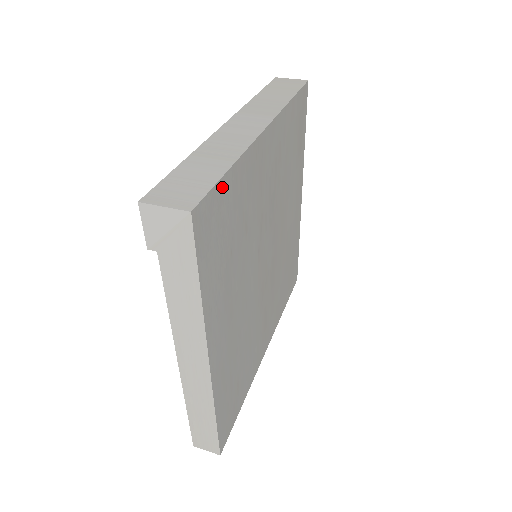
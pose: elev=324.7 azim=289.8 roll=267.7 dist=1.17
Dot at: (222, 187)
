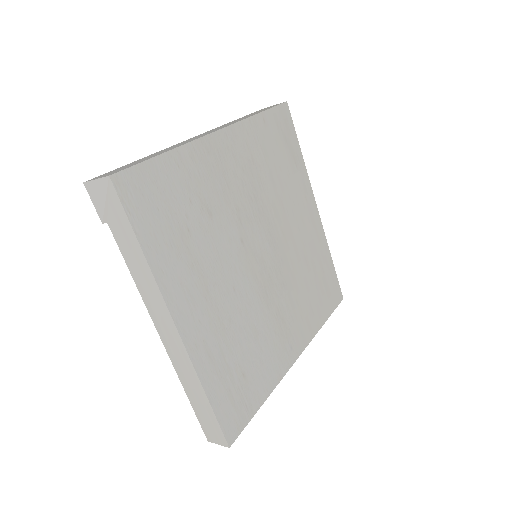
Dot at: (155, 166)
